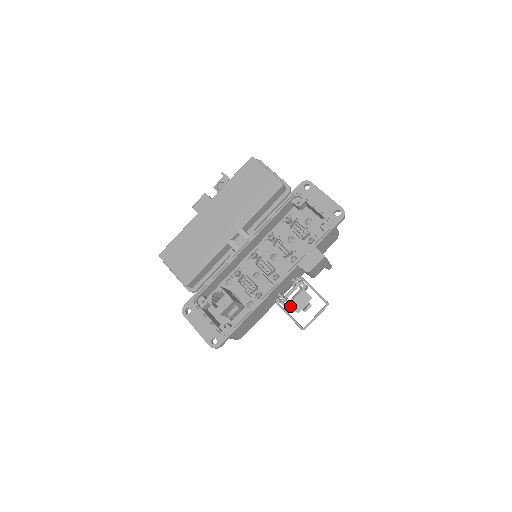
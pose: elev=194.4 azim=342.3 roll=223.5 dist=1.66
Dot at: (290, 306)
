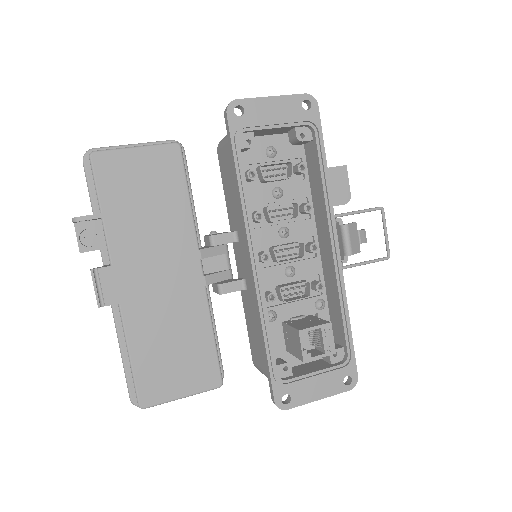
Dot at: occluded
